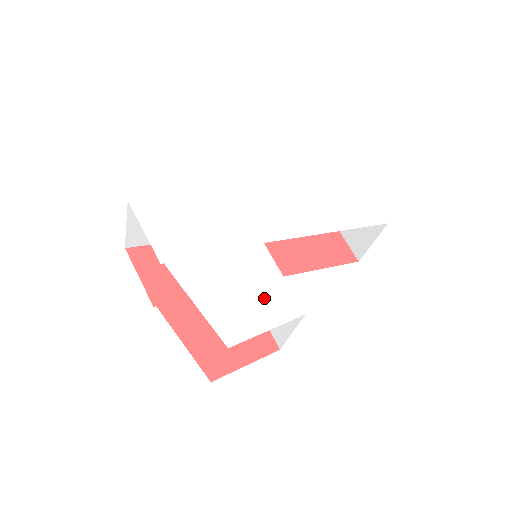
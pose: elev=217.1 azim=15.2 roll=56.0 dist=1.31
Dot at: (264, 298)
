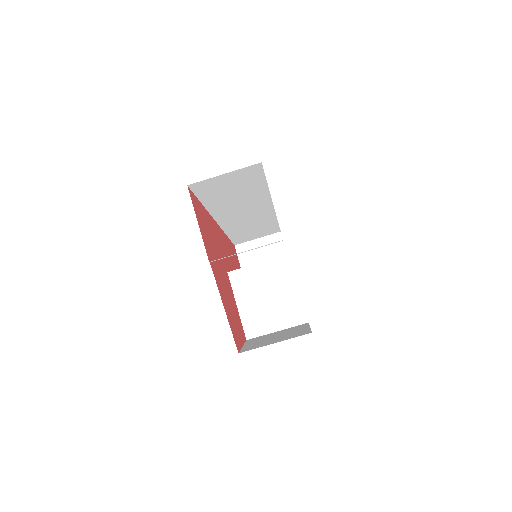
Dot at: occluded
